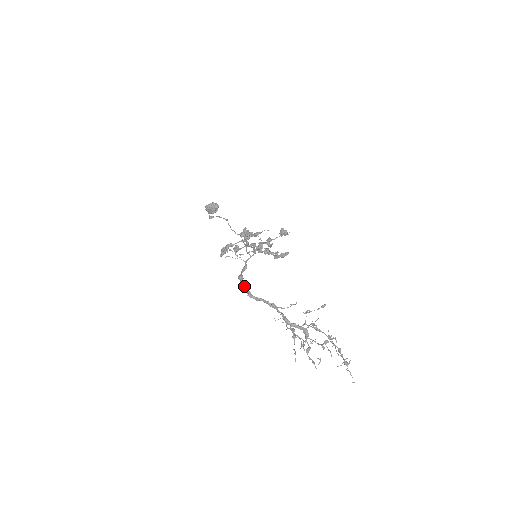
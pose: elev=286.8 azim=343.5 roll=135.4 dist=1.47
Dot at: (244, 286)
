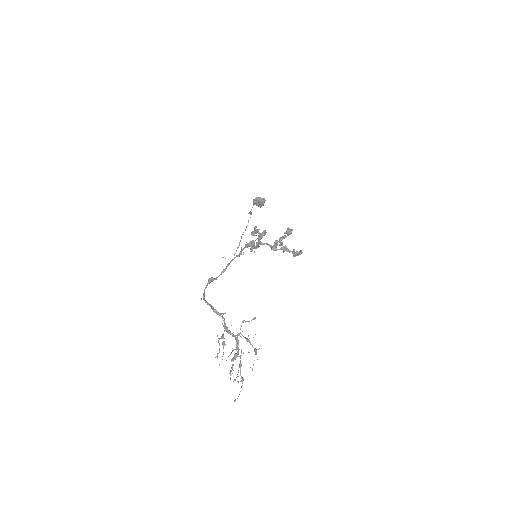
Dot at: (204, 290)
